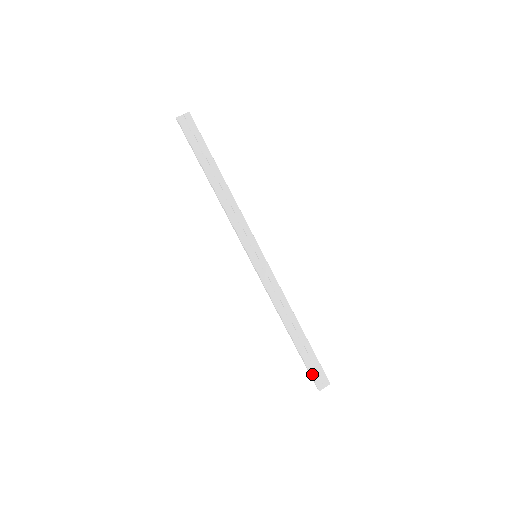
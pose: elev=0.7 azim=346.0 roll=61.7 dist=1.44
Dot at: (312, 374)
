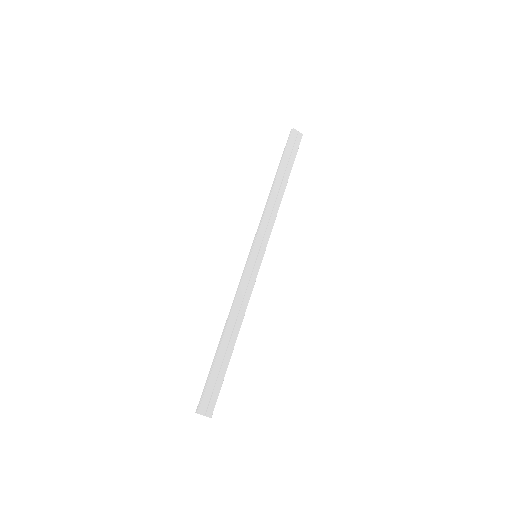
Dot at: (206, 391)
